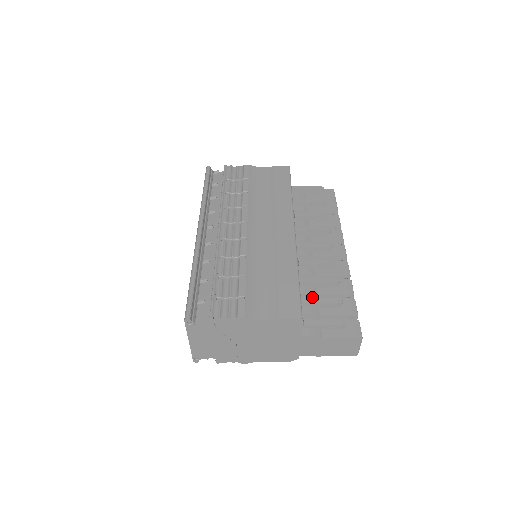
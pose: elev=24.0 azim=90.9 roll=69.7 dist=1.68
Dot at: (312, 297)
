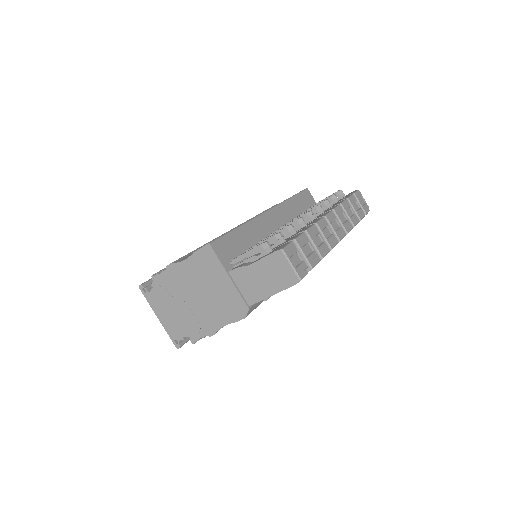
Dot at: occluded
